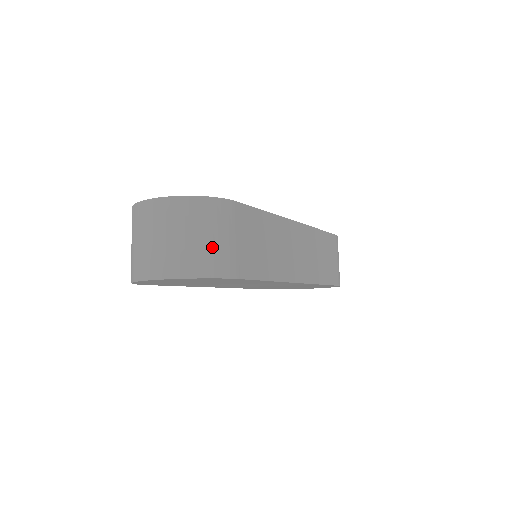
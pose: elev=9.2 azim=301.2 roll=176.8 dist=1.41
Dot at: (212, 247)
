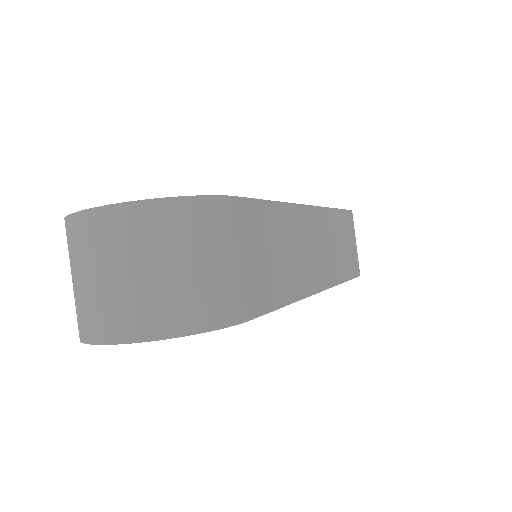
Dot at: (205, 280)
